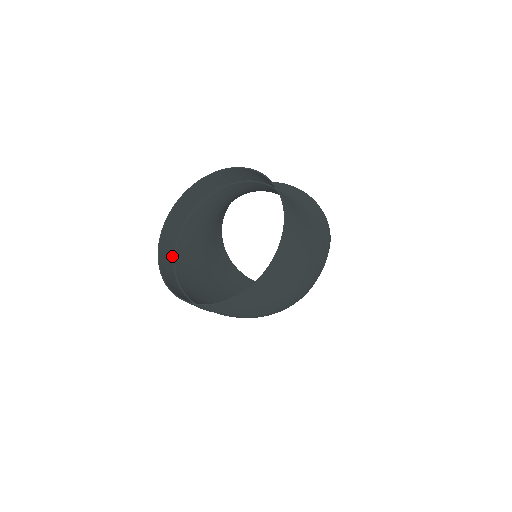
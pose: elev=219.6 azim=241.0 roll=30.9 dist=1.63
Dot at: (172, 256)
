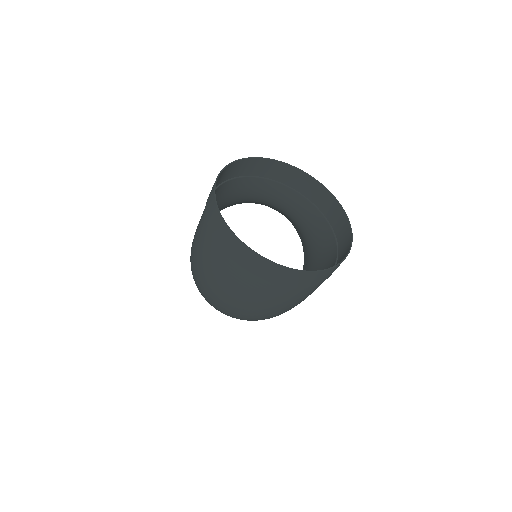
Dot at: (216, 186)
